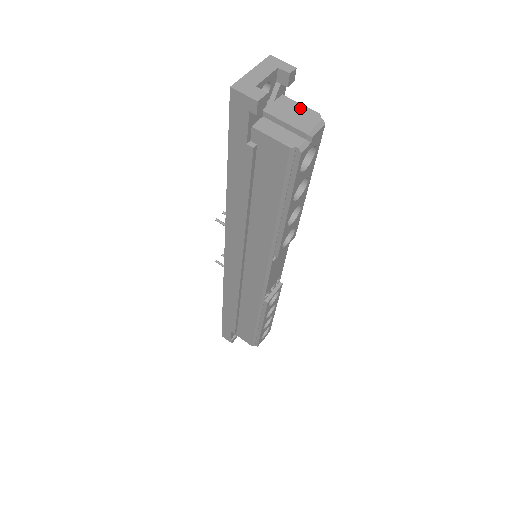
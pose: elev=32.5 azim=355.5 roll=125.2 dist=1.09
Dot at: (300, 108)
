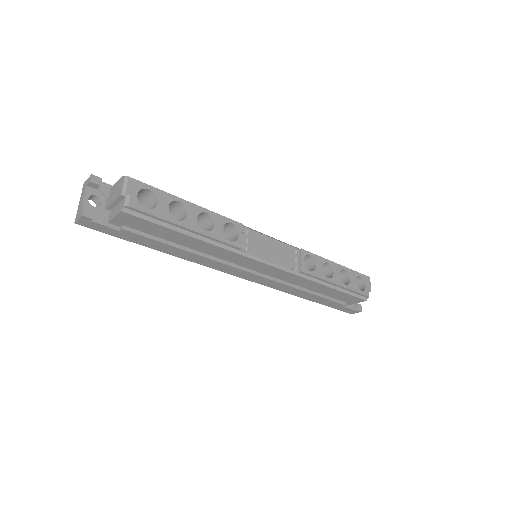
Dot at: (116, 185)
